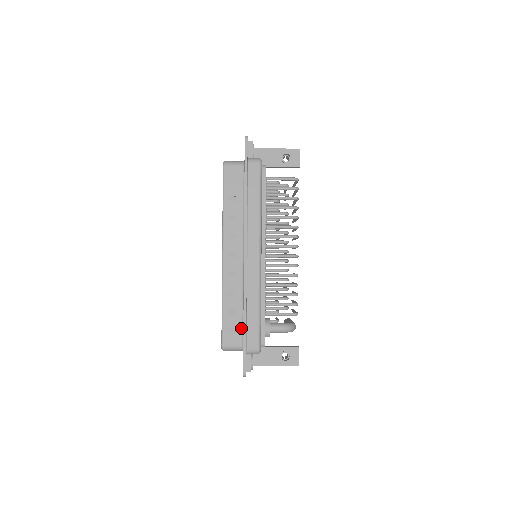
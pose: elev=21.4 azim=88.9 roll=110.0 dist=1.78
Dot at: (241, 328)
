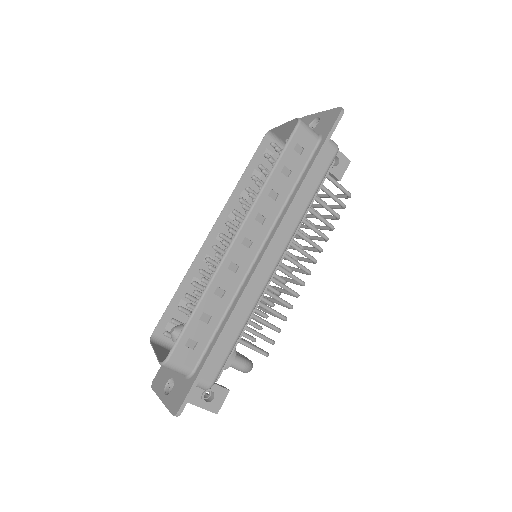
Dot at: (205, 346)
